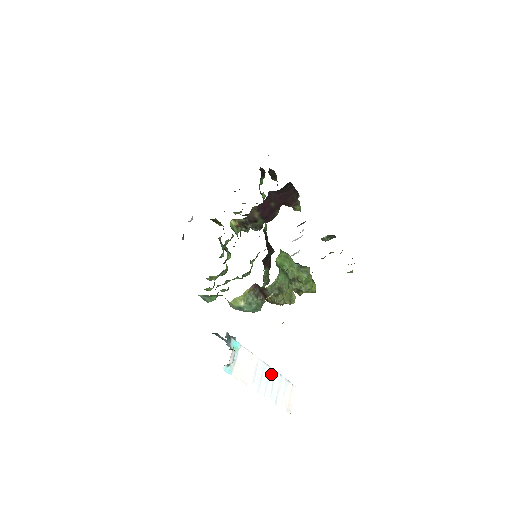
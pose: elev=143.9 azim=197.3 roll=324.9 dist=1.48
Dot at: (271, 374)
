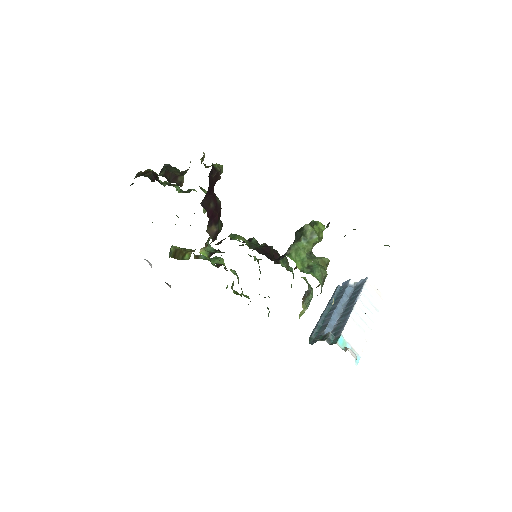
Dot at: (360, 306)
